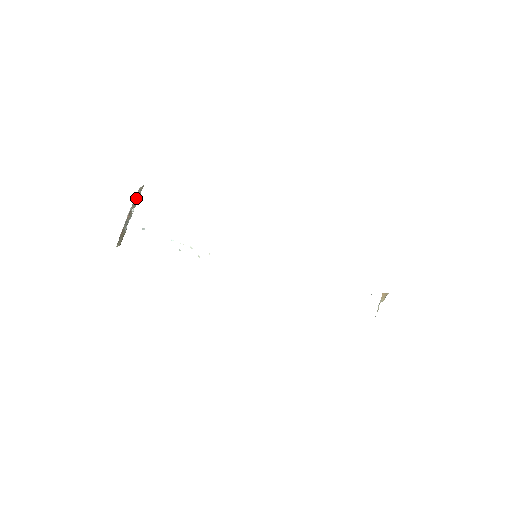
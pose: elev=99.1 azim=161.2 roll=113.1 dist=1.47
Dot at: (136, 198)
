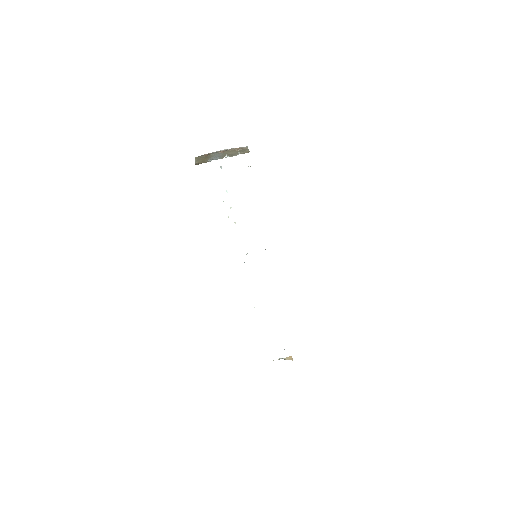
Dot at: (238, 149)
